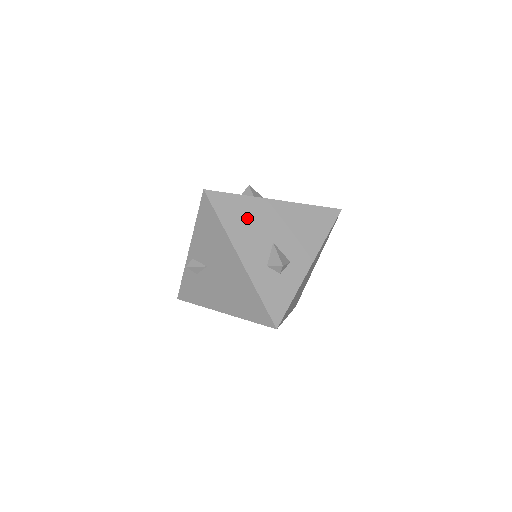
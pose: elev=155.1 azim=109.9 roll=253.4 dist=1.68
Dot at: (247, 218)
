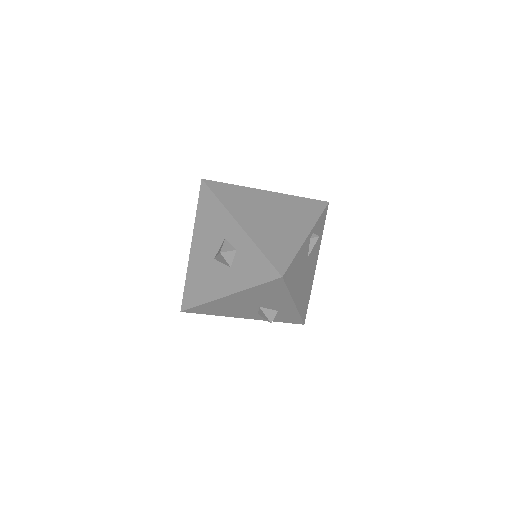
Dot at: occluded
